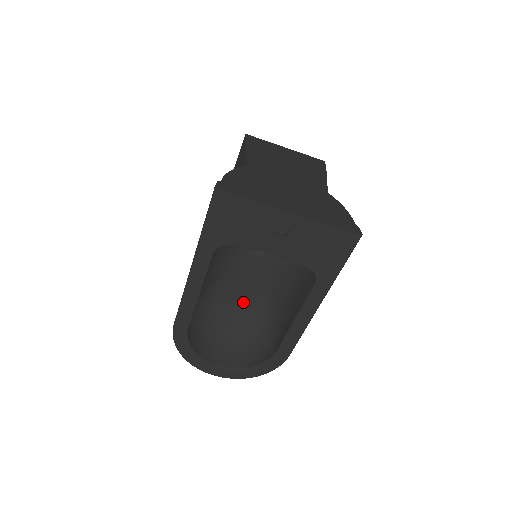
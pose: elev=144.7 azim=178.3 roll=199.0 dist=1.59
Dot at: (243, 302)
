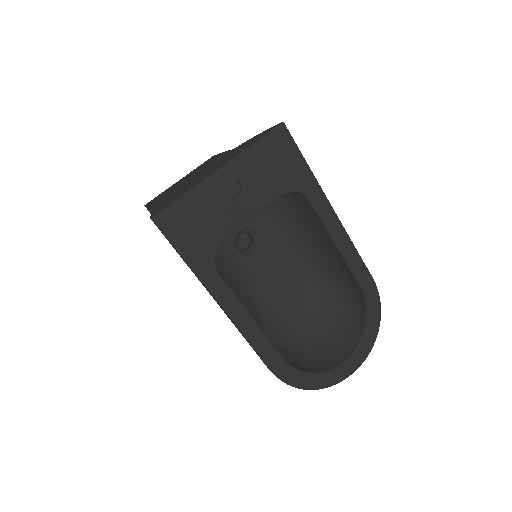
Dot at: (295, 300)
